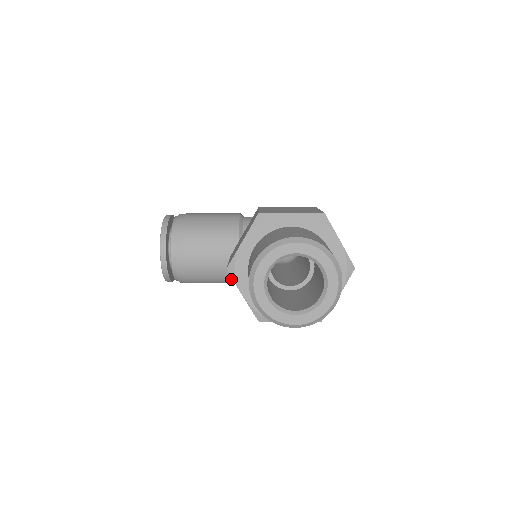
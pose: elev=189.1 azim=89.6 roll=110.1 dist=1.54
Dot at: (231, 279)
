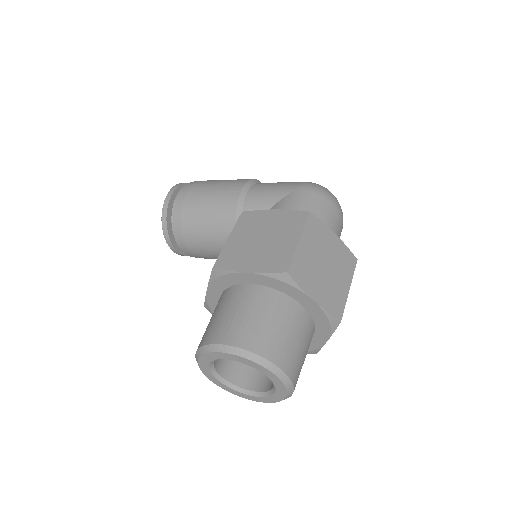
Dot at: occluded
